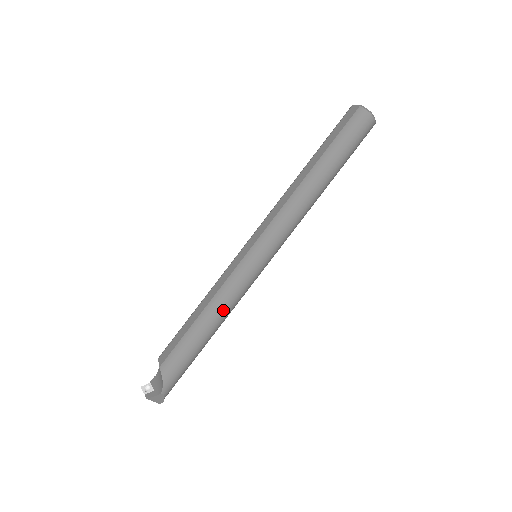
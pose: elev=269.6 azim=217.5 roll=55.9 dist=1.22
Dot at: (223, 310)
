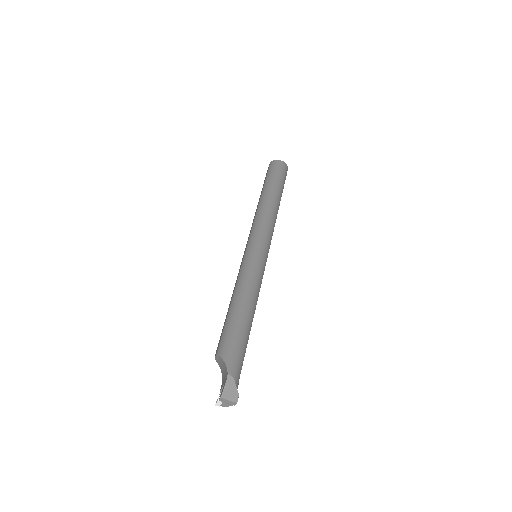
Dot at: (247, 288)
